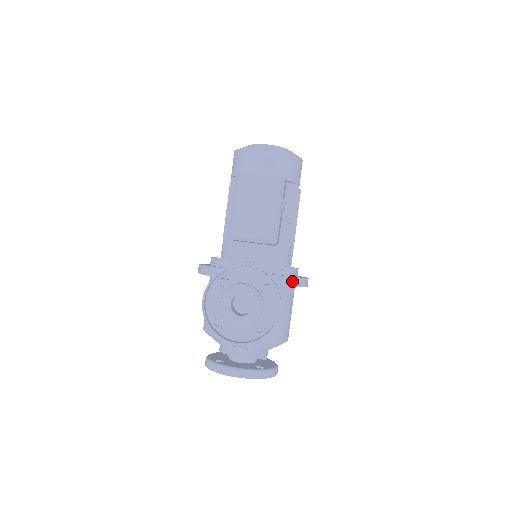
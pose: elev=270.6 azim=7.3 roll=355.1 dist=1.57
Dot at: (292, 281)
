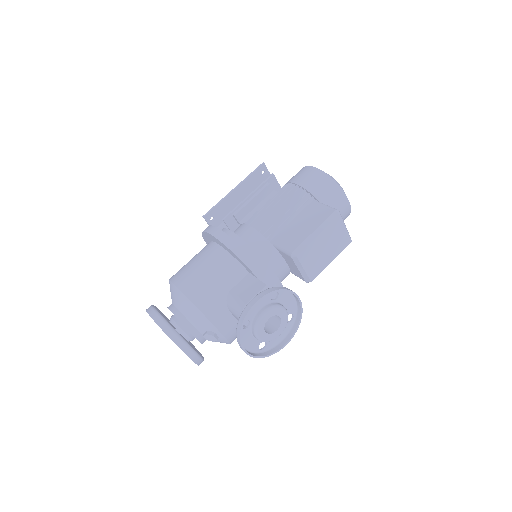
Dot at: occluded
